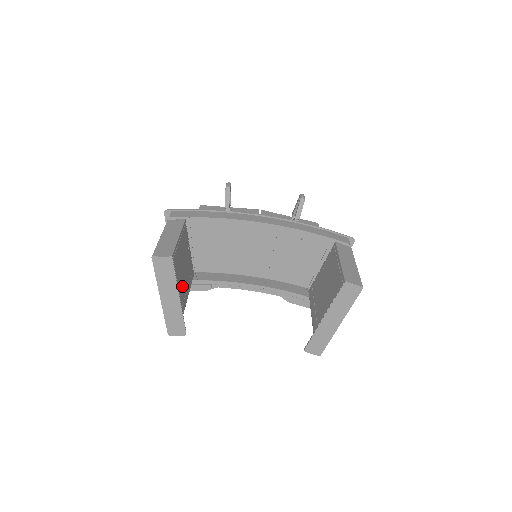
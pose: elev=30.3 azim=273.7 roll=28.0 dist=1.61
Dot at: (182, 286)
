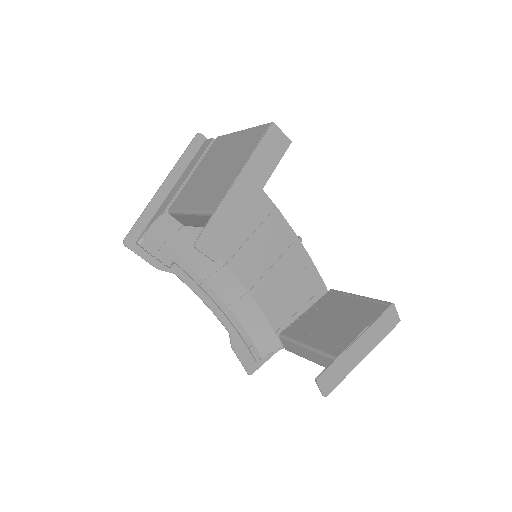
Dot at: occluded
